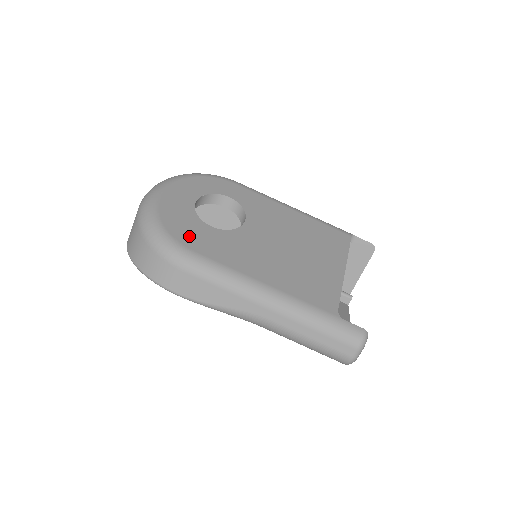
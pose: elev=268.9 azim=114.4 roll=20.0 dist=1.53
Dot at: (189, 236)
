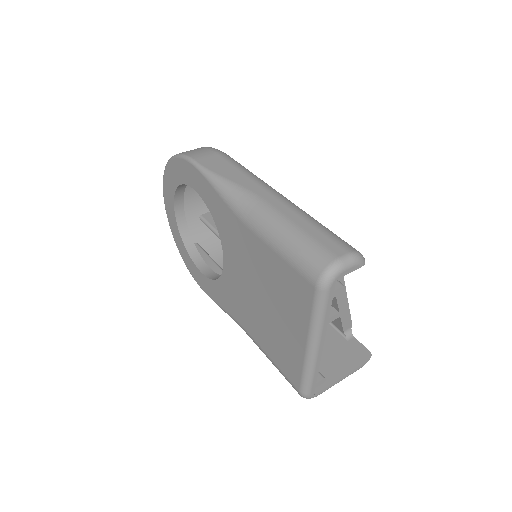
Dot at: occluded
